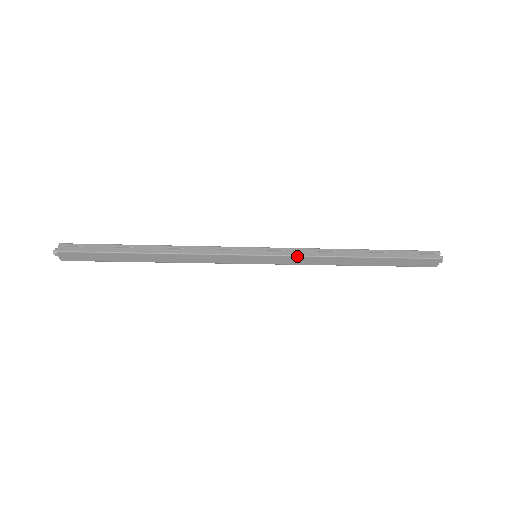
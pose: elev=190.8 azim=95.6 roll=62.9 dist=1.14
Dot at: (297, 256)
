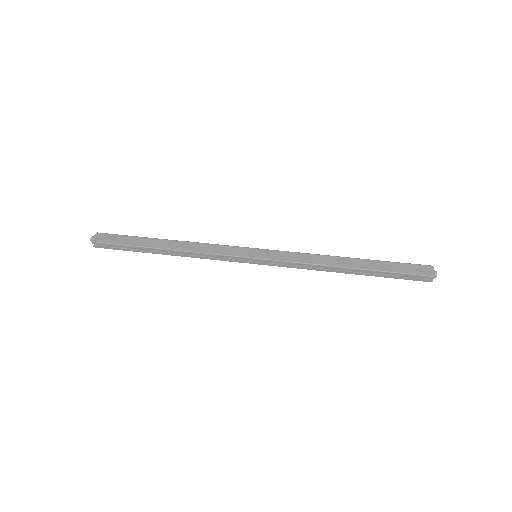
Dot at: occluded
